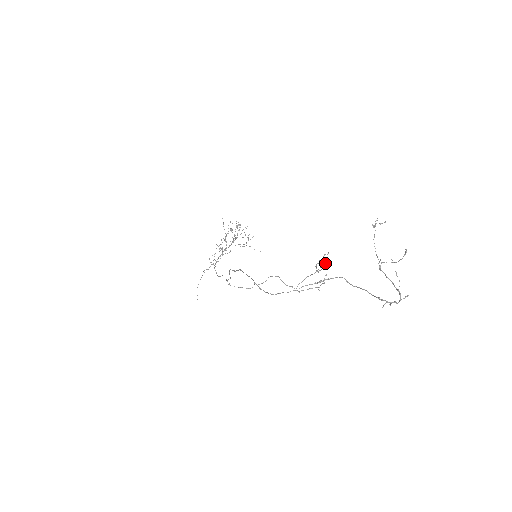
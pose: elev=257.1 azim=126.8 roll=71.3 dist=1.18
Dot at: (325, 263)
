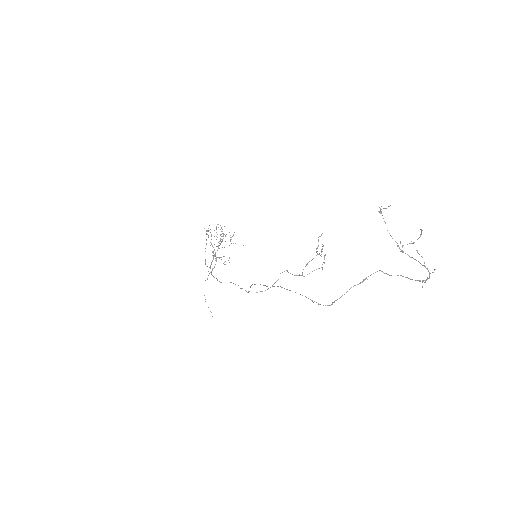
Dot at: (323, 245)
